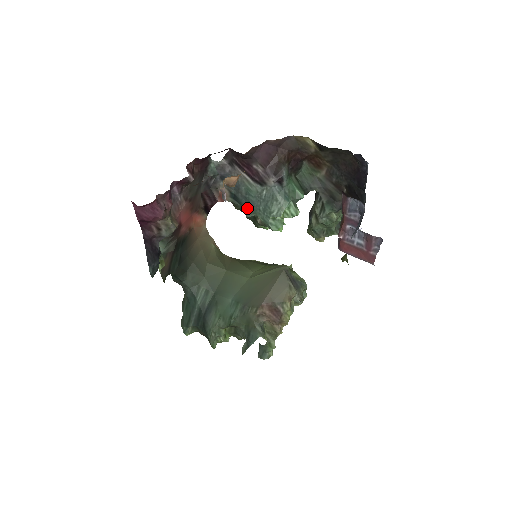
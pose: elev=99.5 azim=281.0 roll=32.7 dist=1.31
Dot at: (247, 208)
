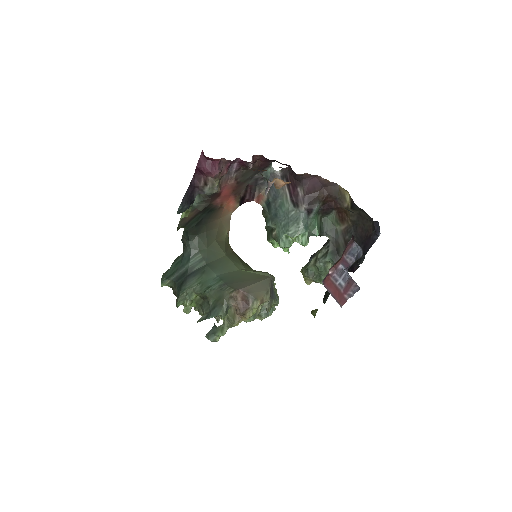
Dot at: (272, 218)
